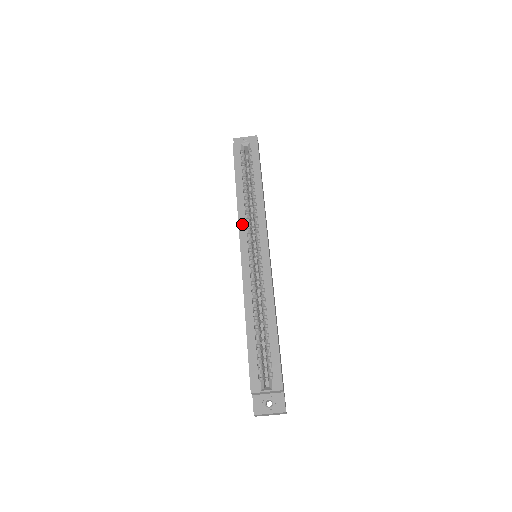
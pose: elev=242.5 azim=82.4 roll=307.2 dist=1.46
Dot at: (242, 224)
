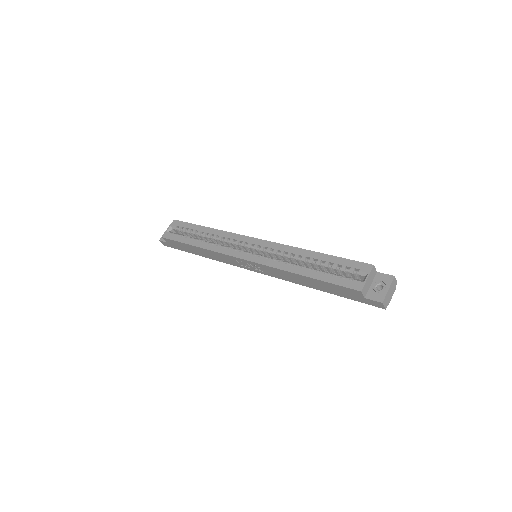
Dot at: (224, 251)
